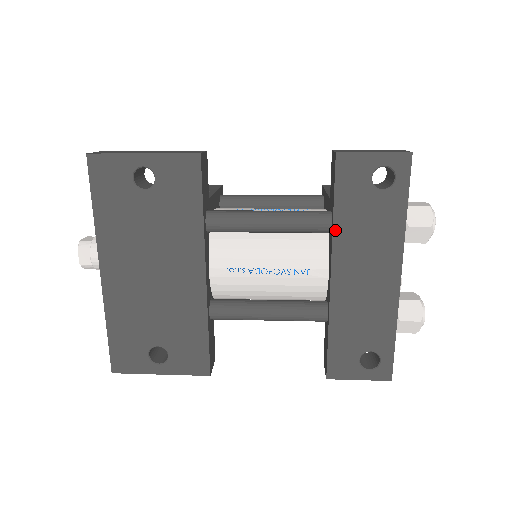
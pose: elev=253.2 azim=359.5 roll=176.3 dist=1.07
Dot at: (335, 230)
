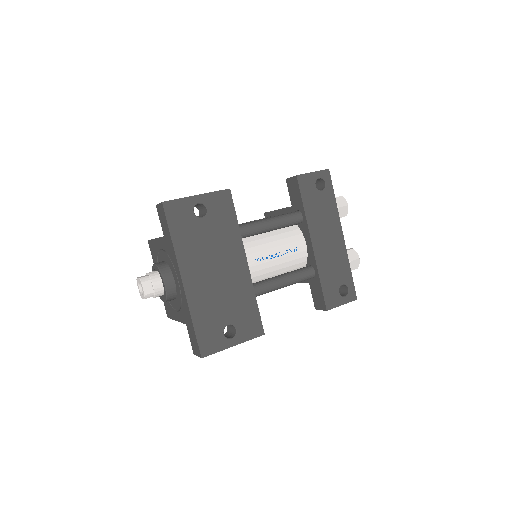
Dot at: (307, 218)
